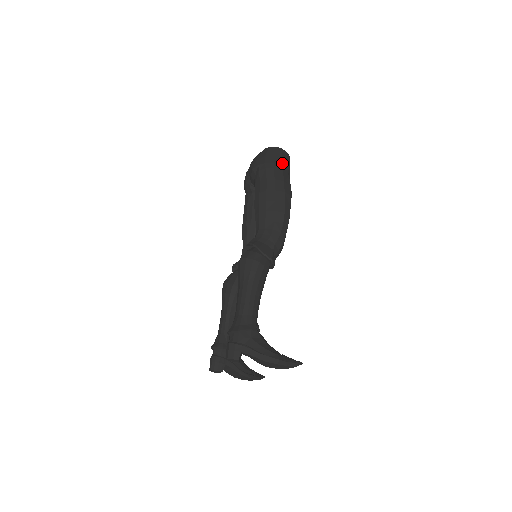
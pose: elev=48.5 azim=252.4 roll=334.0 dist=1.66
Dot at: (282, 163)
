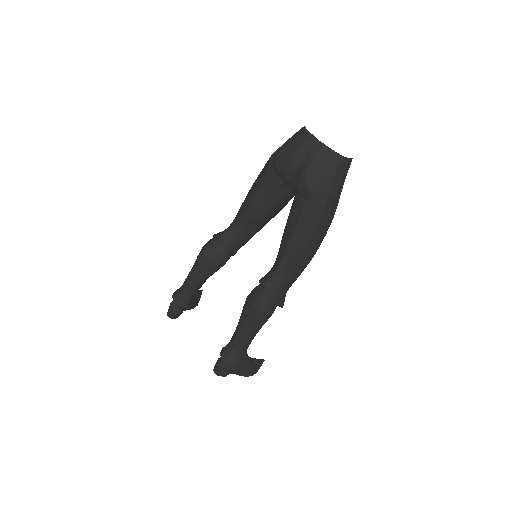
Dot at: occluded
